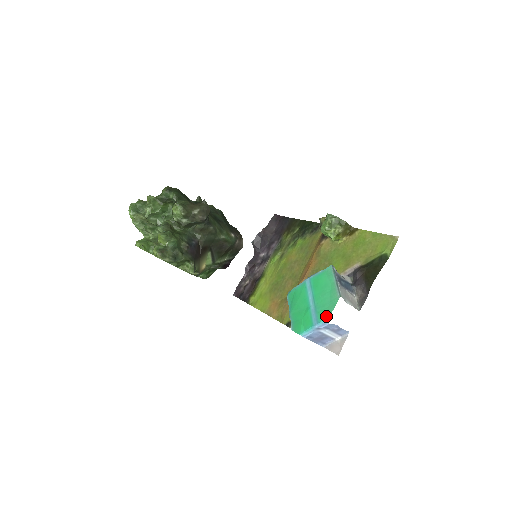
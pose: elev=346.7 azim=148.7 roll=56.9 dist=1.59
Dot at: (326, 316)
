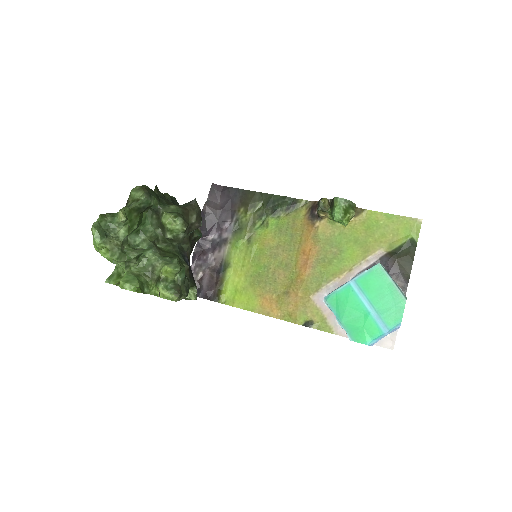
Dot at: (397, 321)
